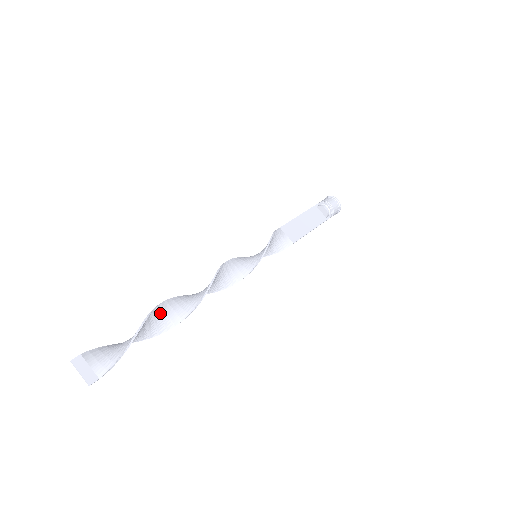
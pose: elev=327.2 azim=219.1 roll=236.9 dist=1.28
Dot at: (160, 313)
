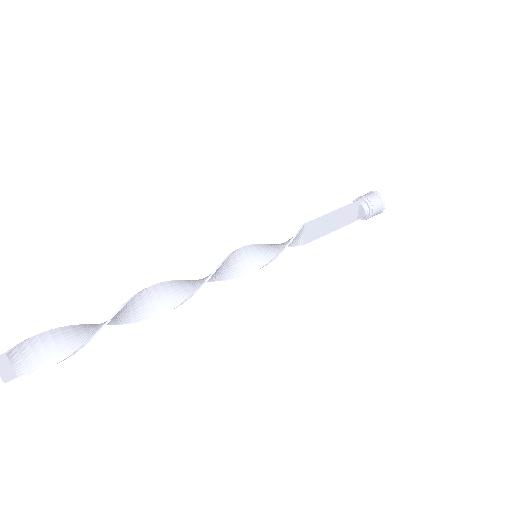
Dot at: (116, 317)
